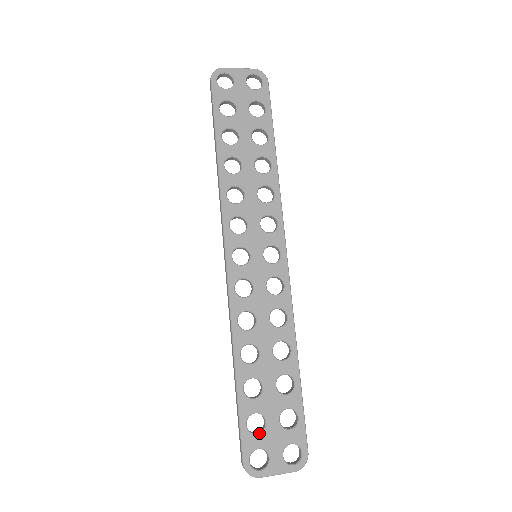
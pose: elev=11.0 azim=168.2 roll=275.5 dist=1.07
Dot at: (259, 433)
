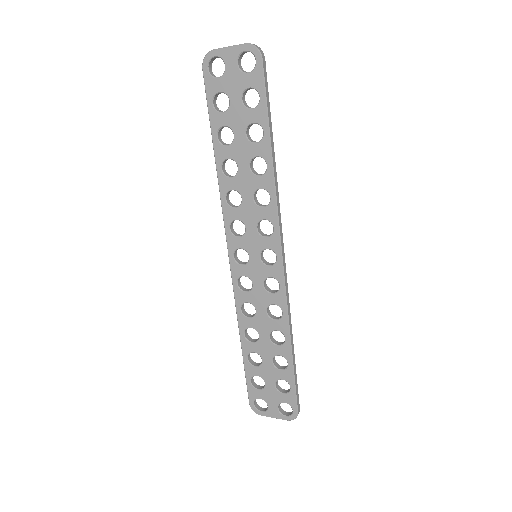
Dot at: (260, 389)
